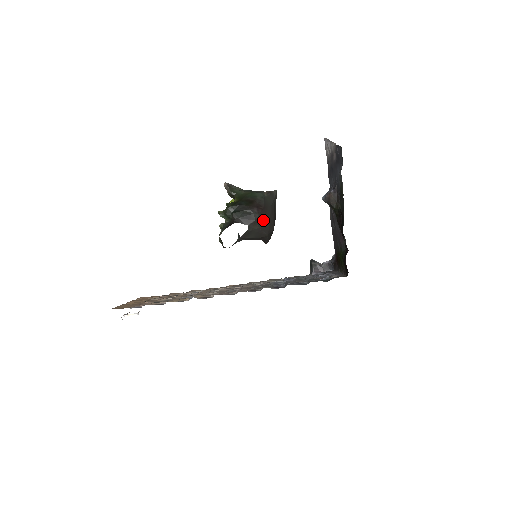
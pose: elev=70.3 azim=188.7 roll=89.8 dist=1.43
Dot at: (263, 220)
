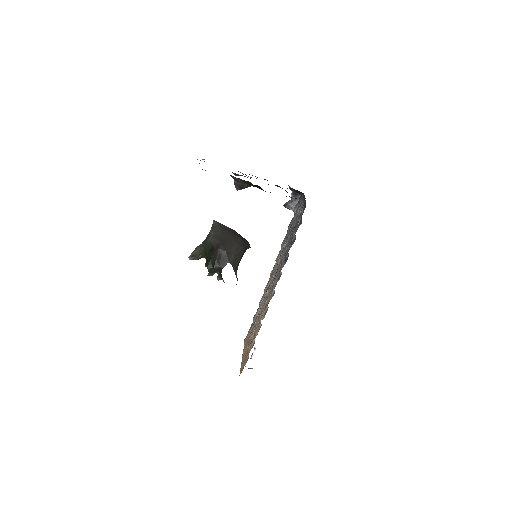
Dot at: (230, 248)
